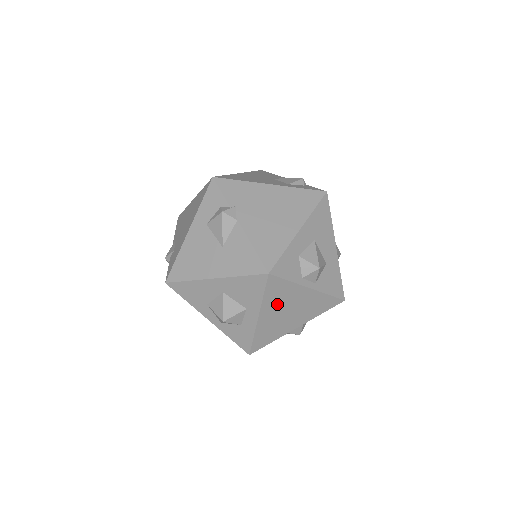
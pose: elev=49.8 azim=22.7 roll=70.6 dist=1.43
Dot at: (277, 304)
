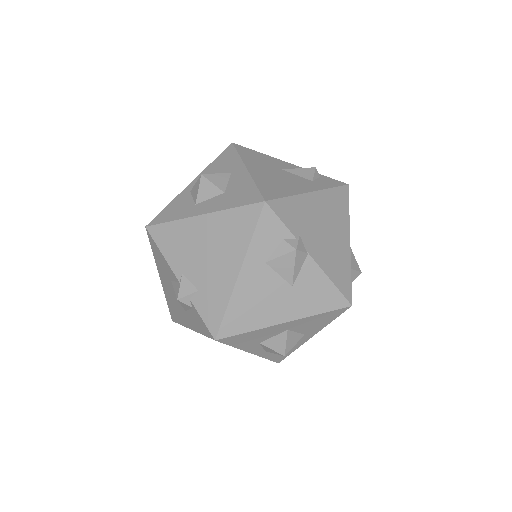
Dot at: occluded
